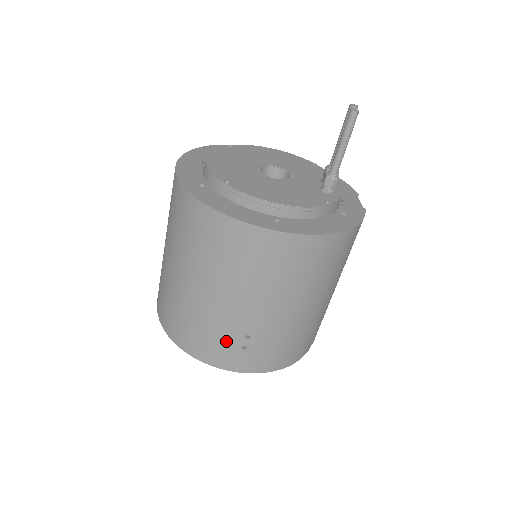
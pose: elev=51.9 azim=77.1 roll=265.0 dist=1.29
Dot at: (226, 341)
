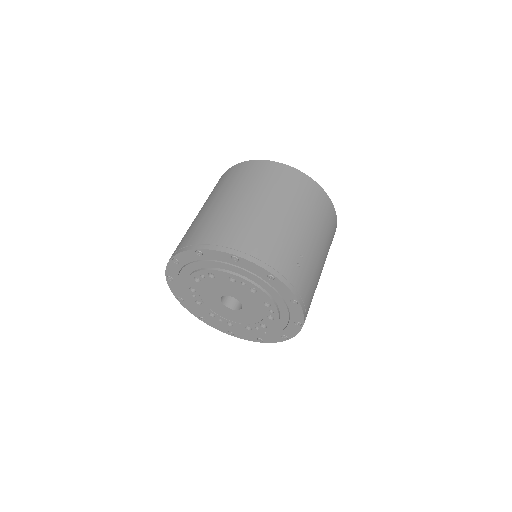
Dot at: (289, 253)
